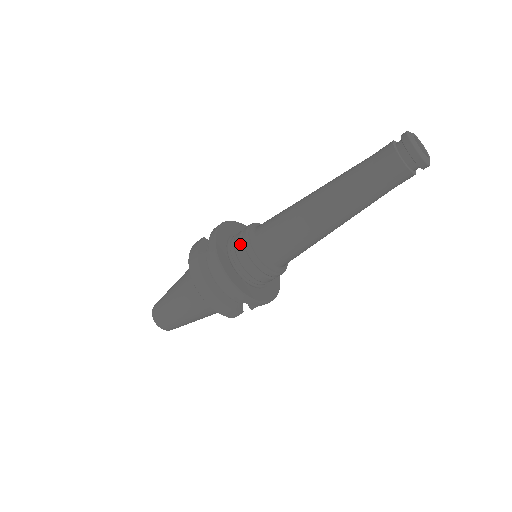
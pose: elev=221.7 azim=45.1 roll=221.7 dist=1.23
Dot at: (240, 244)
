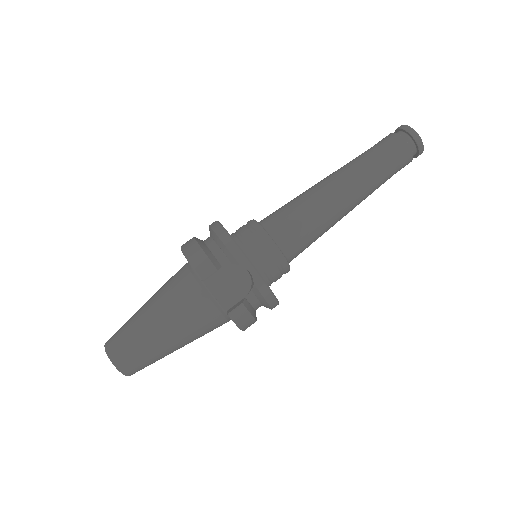
Dot at: occluded
